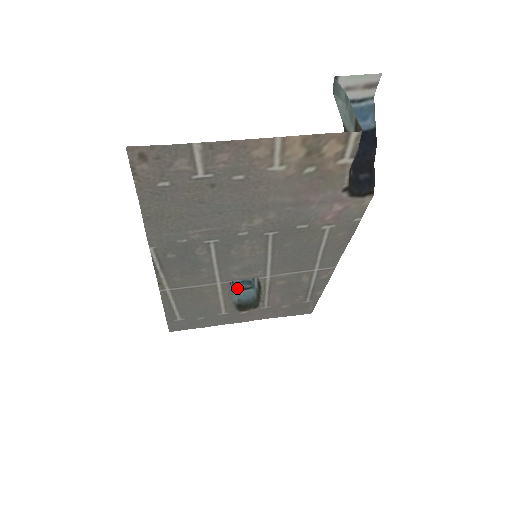
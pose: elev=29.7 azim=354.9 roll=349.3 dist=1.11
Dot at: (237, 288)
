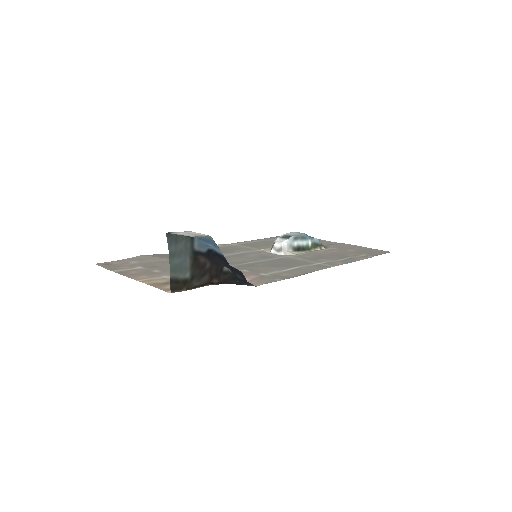
Dot at: occluded
